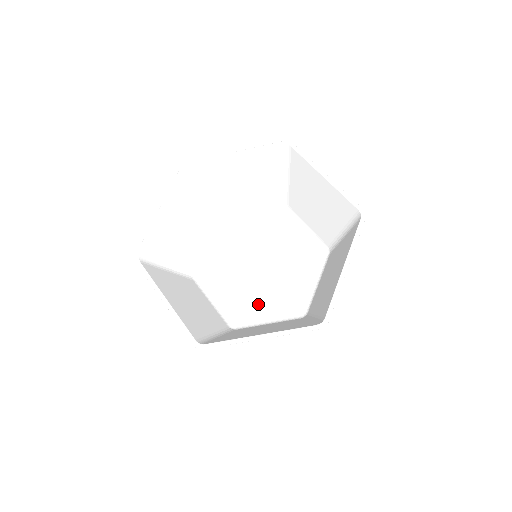
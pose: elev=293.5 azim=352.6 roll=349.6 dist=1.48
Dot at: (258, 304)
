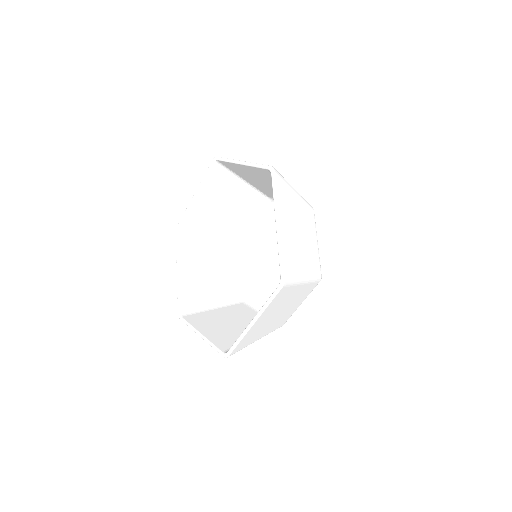
Dot at: (262, 290)
